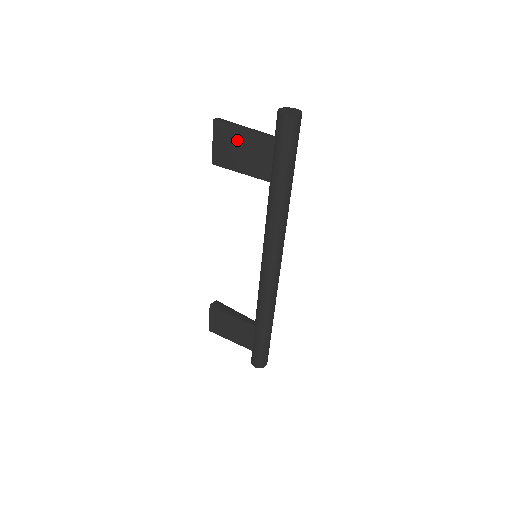
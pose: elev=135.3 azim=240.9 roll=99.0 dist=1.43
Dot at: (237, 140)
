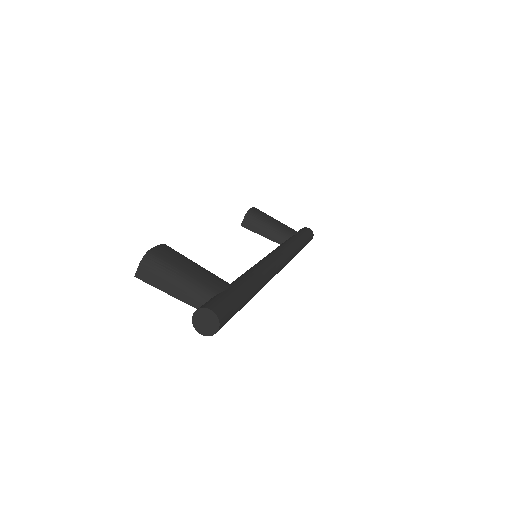
Dot at: occluded
